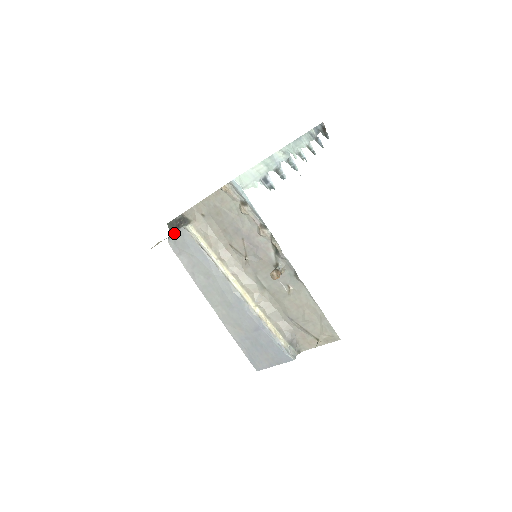
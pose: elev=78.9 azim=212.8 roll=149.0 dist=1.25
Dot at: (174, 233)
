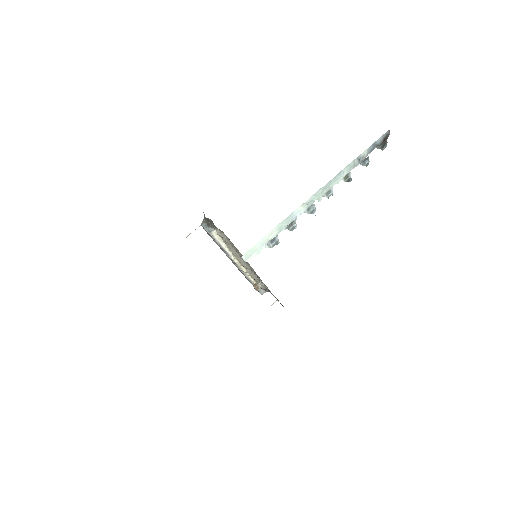
Dot at: (205, 227)
